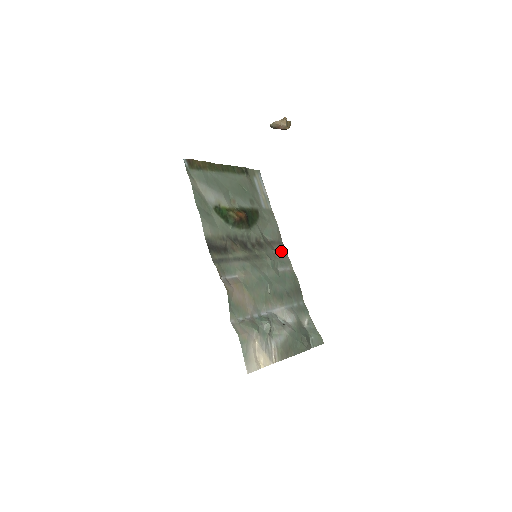
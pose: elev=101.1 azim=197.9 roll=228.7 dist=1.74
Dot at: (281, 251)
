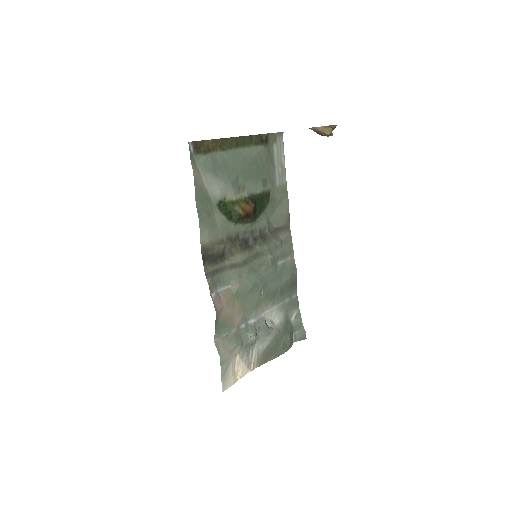
Dot at: (286, 238)
